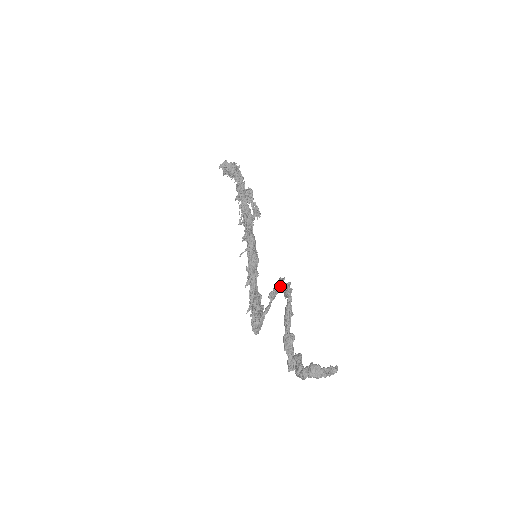
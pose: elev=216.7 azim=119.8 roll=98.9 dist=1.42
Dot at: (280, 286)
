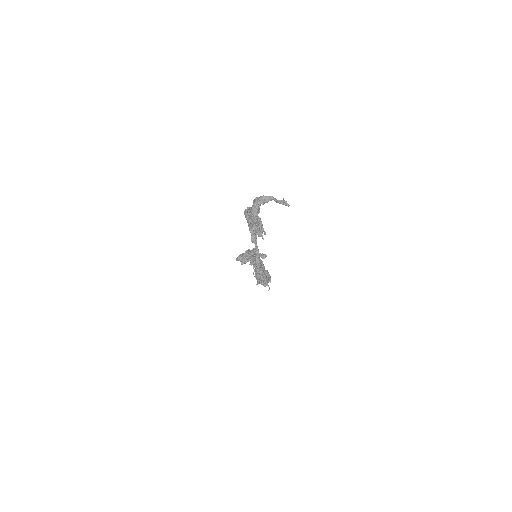
Dot at: occluded
